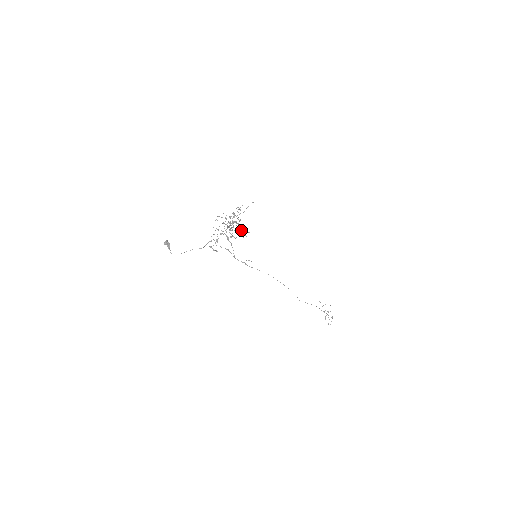
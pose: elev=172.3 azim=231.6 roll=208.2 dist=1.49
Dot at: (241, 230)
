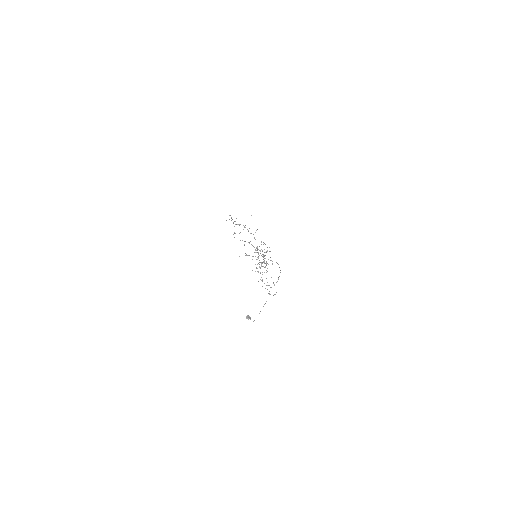
Dot at: occluded
